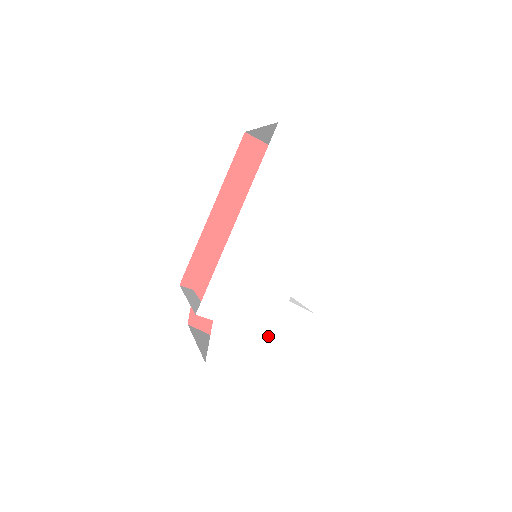
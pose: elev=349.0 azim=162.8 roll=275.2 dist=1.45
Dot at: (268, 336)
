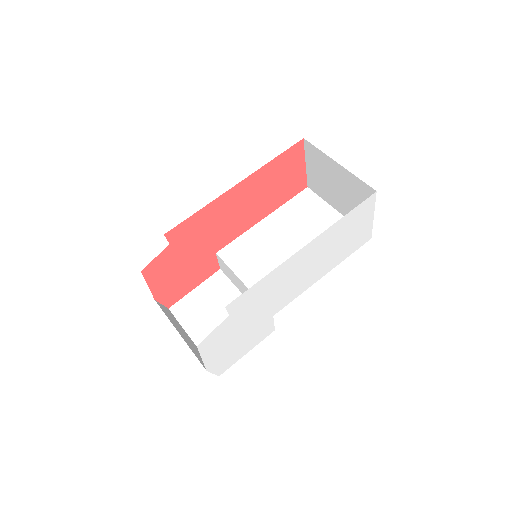
Dot at: (243, 337)
